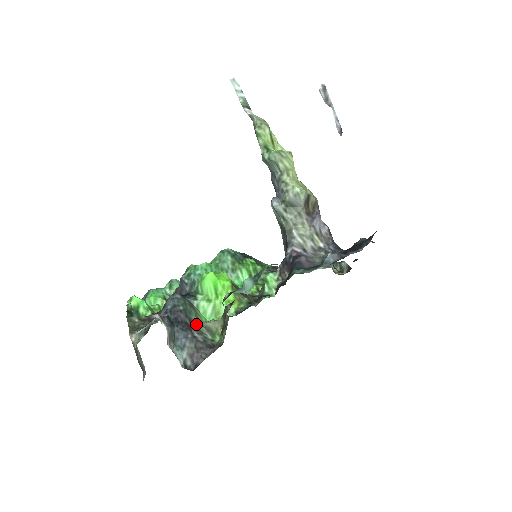
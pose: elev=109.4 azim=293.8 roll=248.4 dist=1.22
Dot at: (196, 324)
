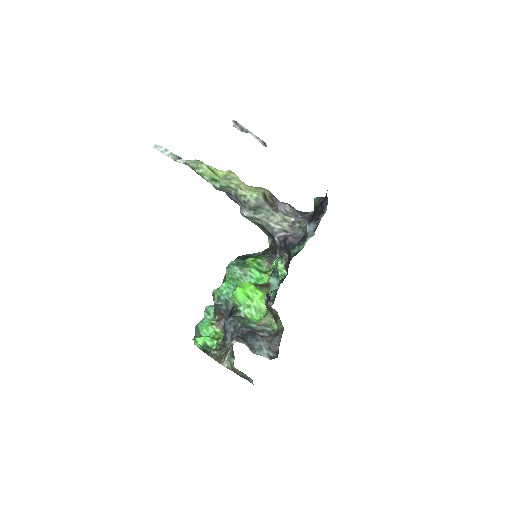
Dot at: (256, 328)
